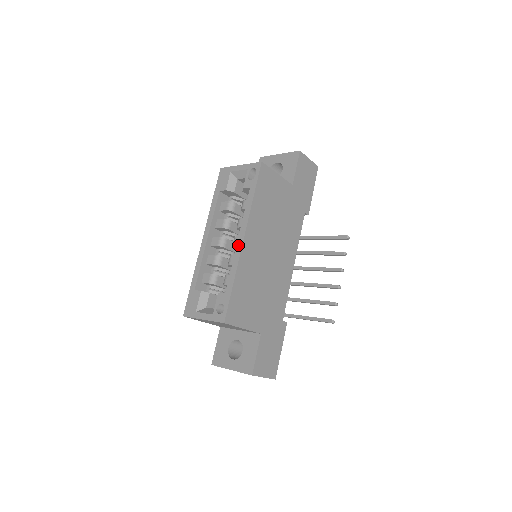
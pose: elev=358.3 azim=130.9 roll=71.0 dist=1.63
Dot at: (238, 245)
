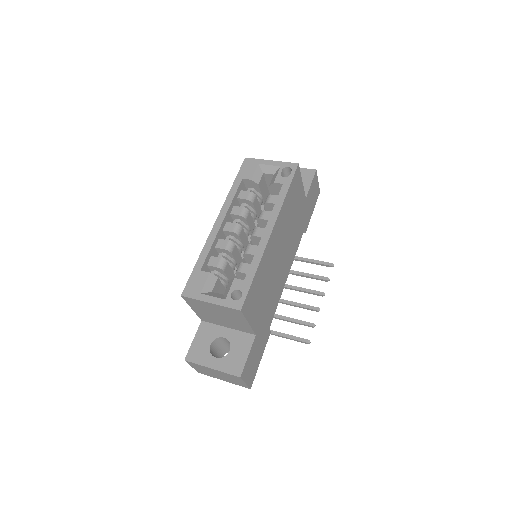
Dot at: (265, 235)
